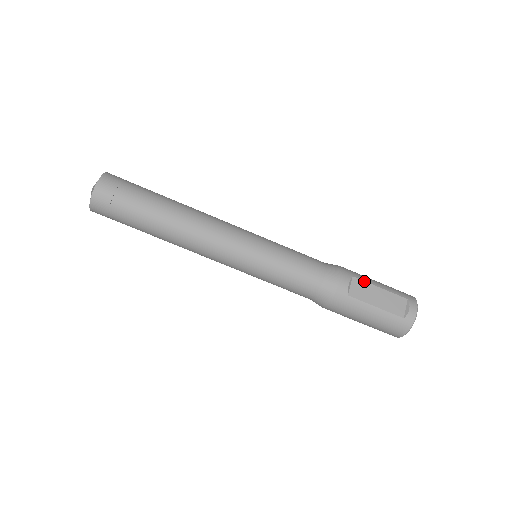
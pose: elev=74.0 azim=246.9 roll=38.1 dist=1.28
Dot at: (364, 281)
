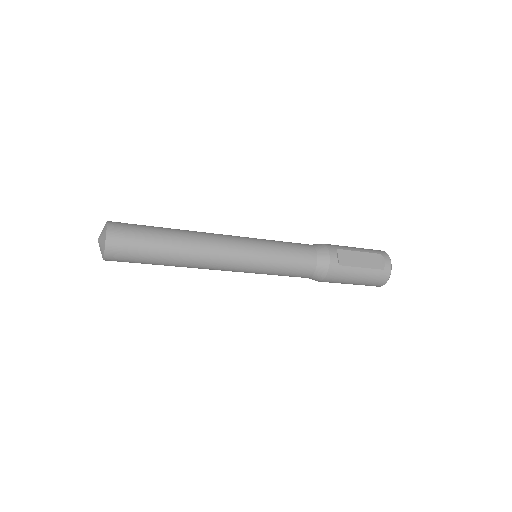
Dot at: (346, 250)
